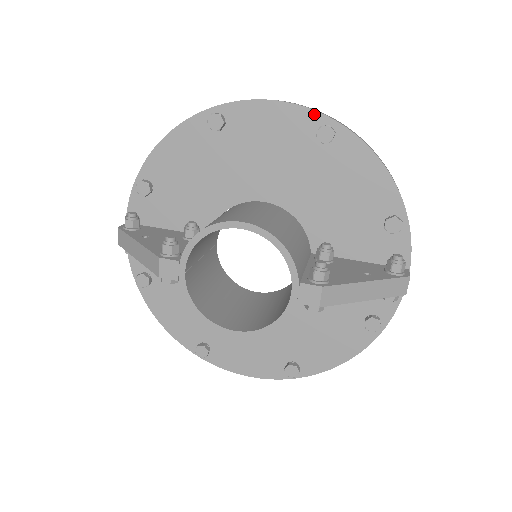
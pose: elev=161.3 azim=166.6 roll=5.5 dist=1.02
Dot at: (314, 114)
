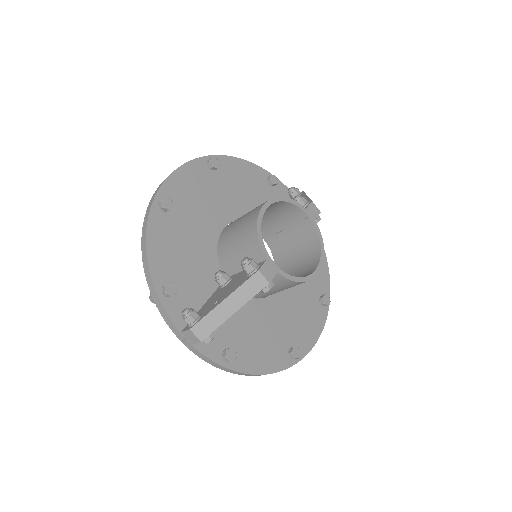
Dot at: (198, 160)
